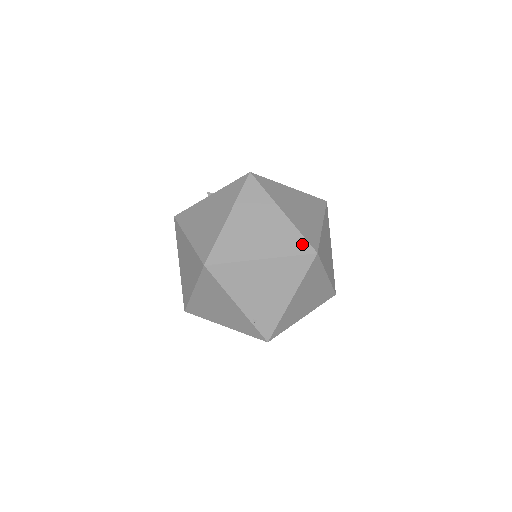
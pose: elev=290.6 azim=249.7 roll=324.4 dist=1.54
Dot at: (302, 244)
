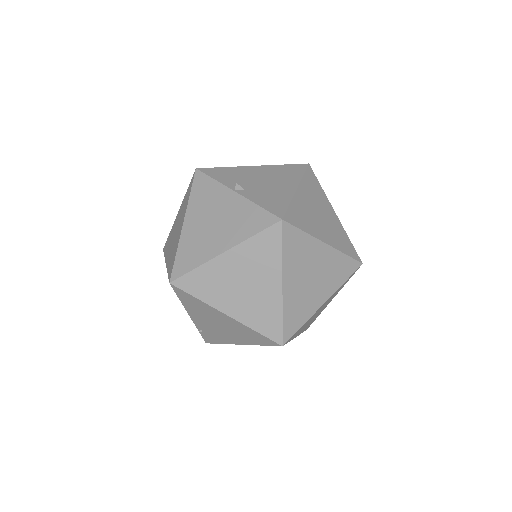
Dot at: (275, 329)
